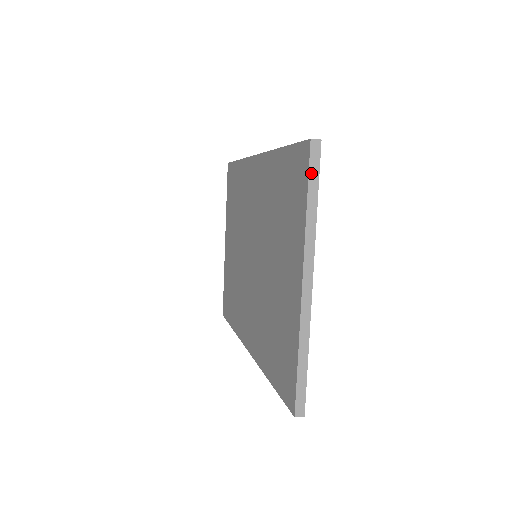
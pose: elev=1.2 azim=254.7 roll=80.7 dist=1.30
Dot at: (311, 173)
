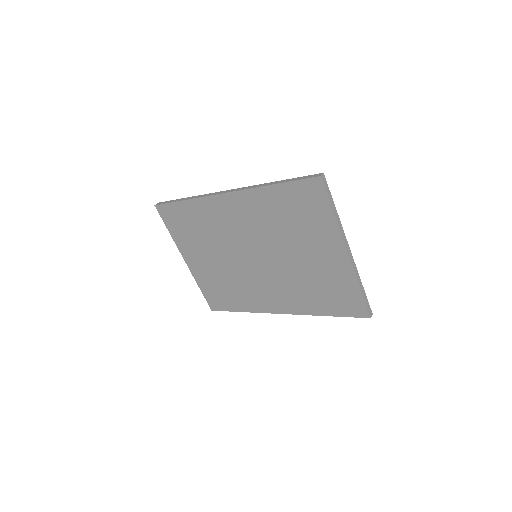
Dot at: (328, 194)
